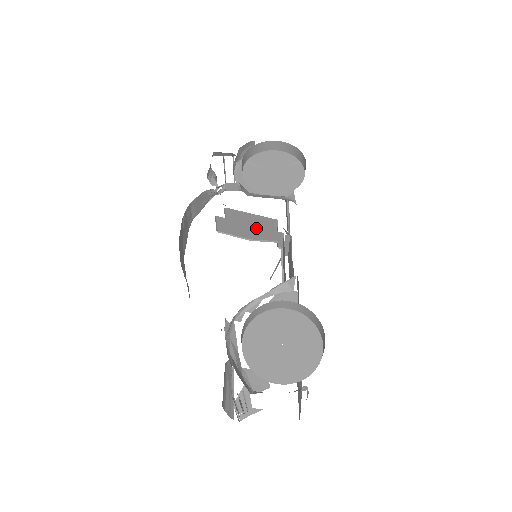
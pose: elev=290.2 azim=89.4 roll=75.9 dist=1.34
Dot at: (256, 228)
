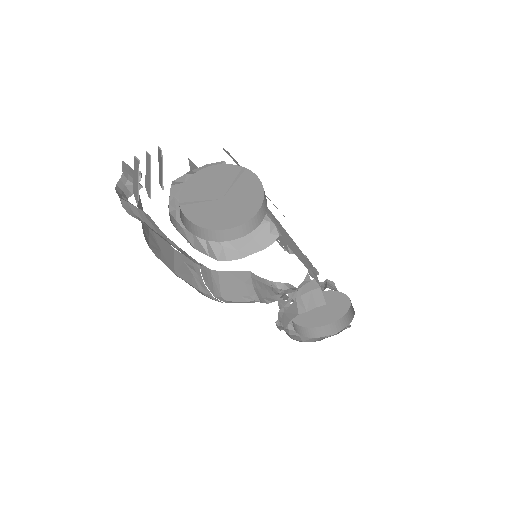
Dot at: occluded
